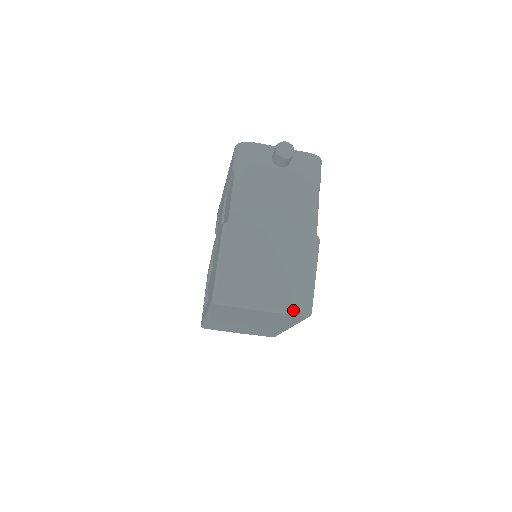
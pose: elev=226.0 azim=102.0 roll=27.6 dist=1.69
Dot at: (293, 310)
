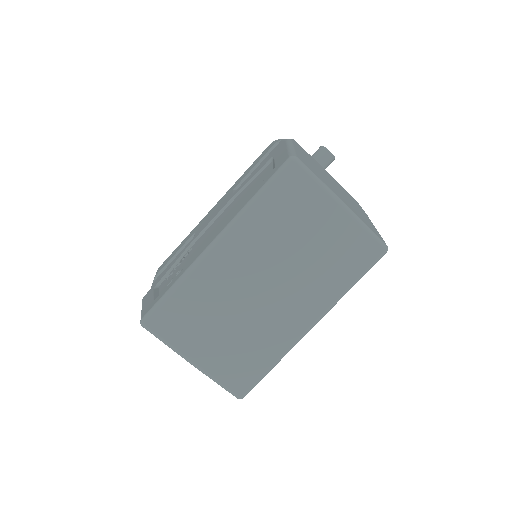
Dot at: (372, 230)
